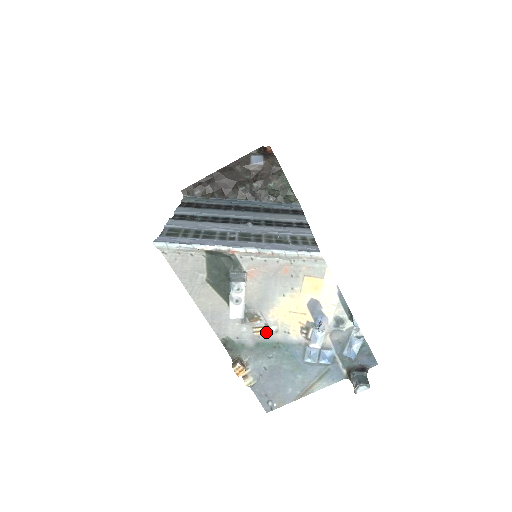
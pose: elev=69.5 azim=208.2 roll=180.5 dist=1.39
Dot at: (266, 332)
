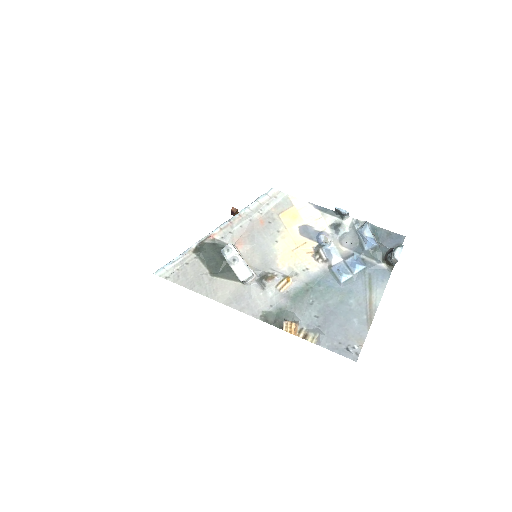
Dot at: (289, 282)
